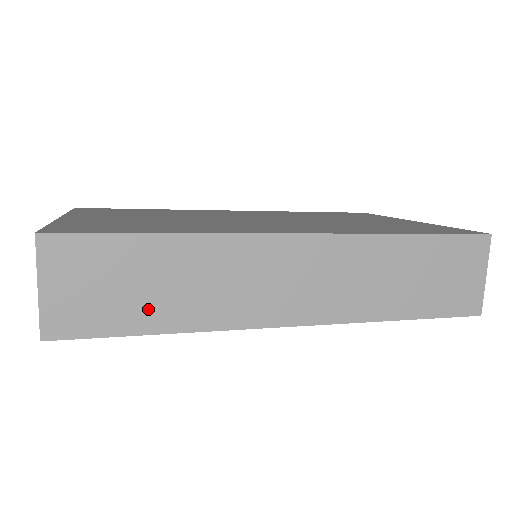
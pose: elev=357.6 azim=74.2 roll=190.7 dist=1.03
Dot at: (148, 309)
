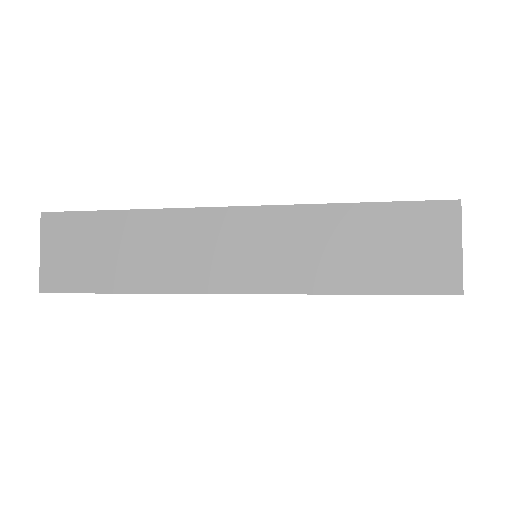
Dot at: (112, 271)
